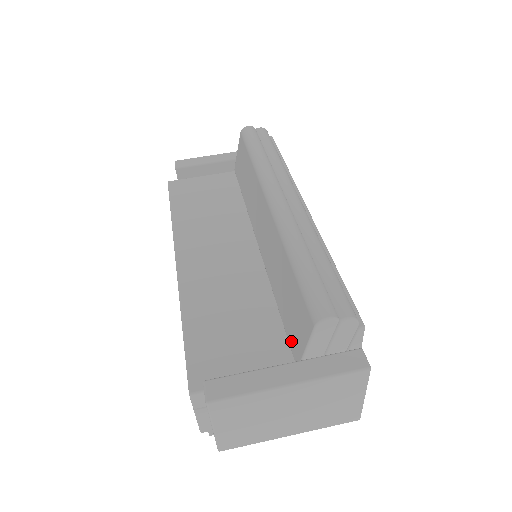
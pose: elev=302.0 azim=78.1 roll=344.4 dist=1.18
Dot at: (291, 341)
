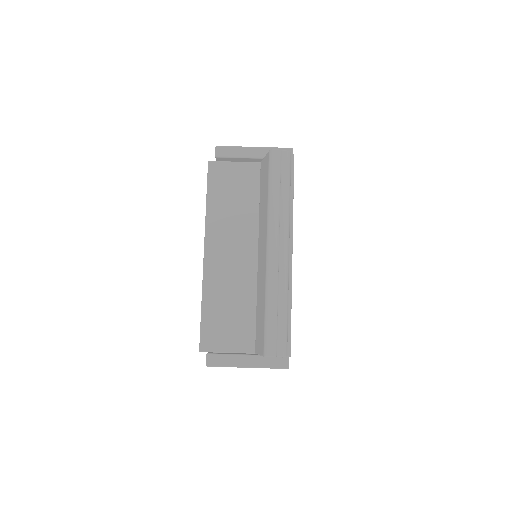
Dot at: (256, 338)
